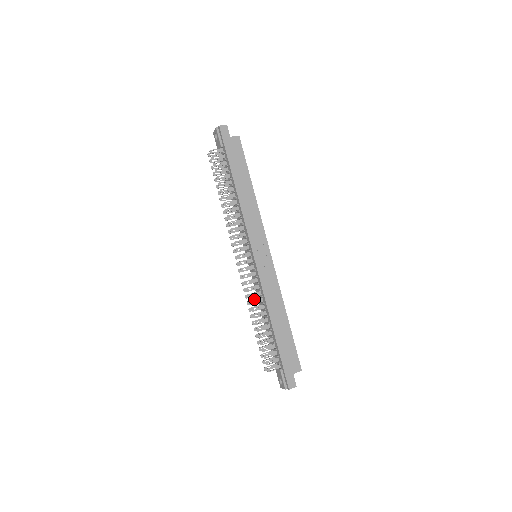
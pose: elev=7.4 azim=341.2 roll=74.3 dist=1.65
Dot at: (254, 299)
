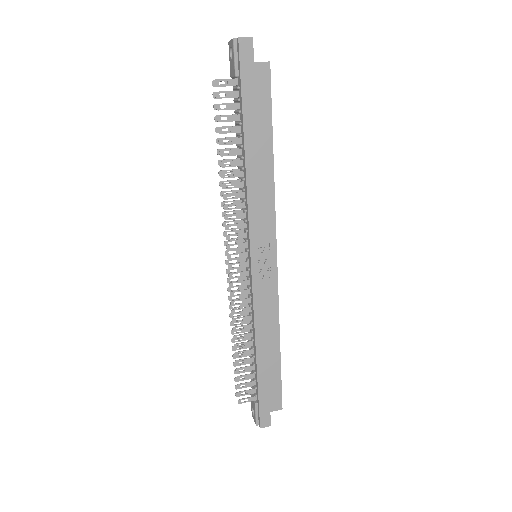
Dot at: (241, 311)
